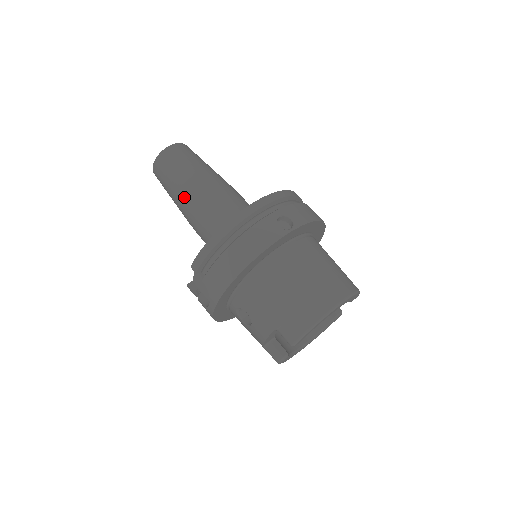
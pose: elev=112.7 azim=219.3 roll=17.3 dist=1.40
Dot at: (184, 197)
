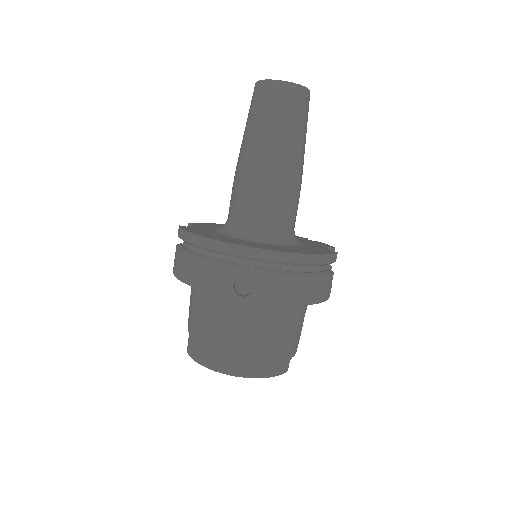
Dot at: (241, 151)
